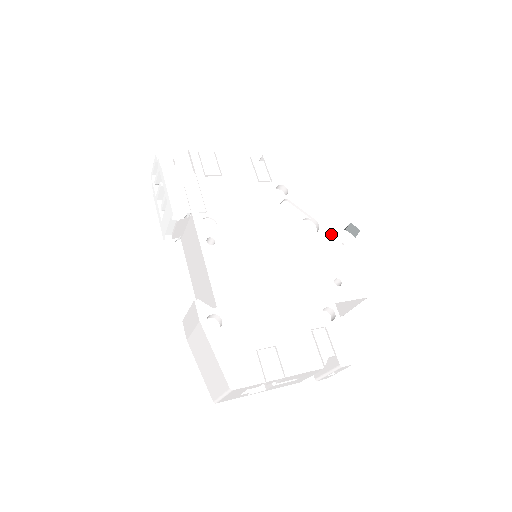
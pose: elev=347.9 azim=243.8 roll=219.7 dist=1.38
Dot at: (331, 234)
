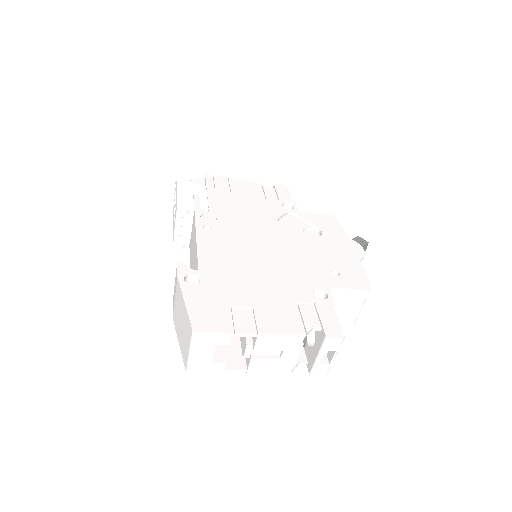
Dot at: (334, 240)
